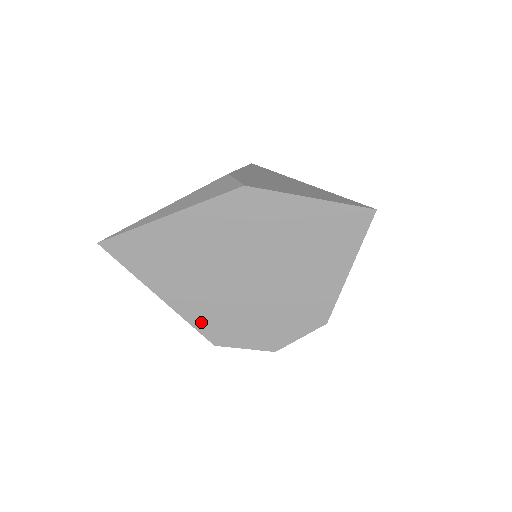
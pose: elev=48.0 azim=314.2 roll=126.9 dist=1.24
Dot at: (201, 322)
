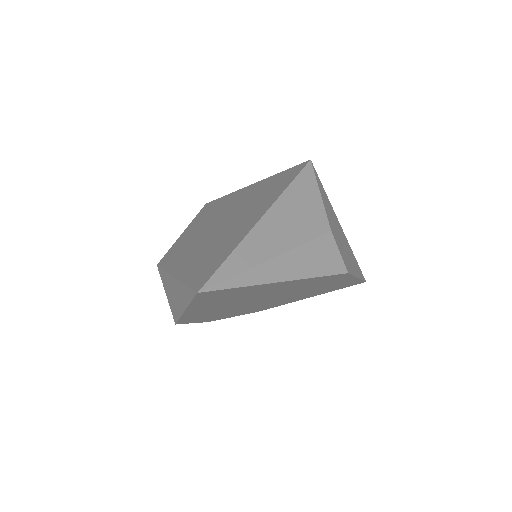
Dot at: (189, 318)
